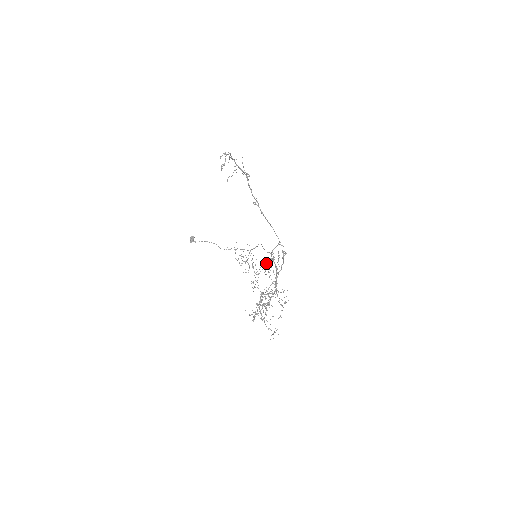
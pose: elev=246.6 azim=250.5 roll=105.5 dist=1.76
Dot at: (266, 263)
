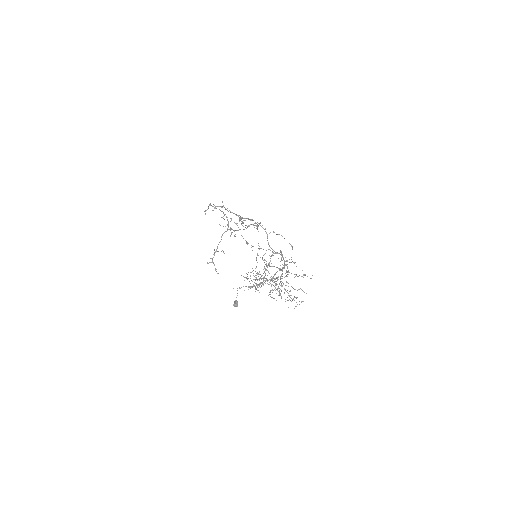
Dot at: (270, 258)
